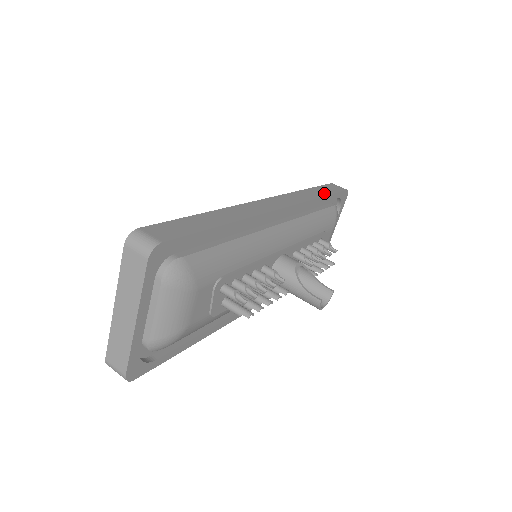
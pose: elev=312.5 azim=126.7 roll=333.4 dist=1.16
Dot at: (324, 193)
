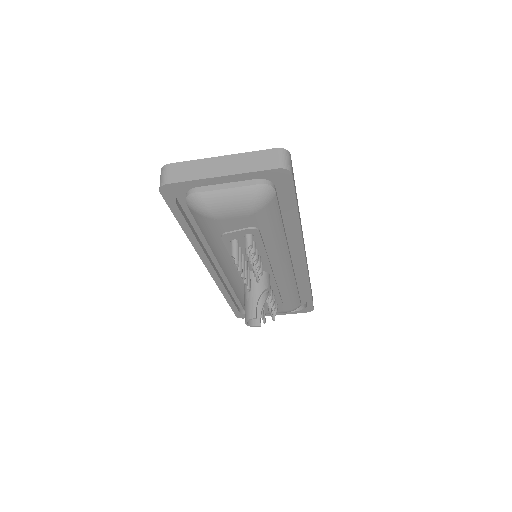
Dot at: occluded
